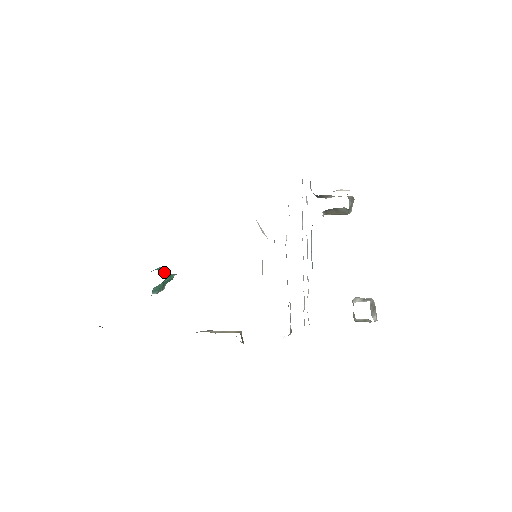
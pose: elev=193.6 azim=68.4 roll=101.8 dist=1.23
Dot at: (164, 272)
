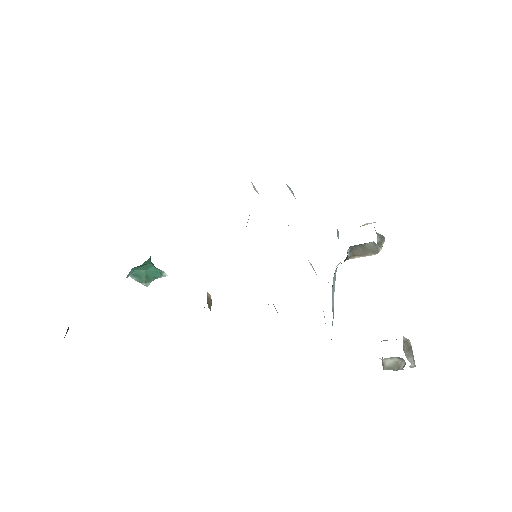
Dot at: (152, 263)
